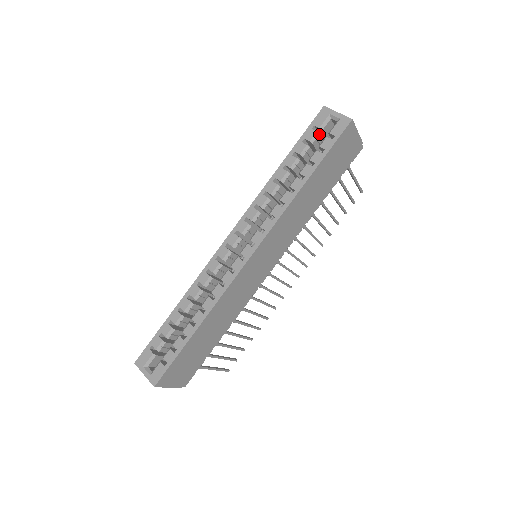
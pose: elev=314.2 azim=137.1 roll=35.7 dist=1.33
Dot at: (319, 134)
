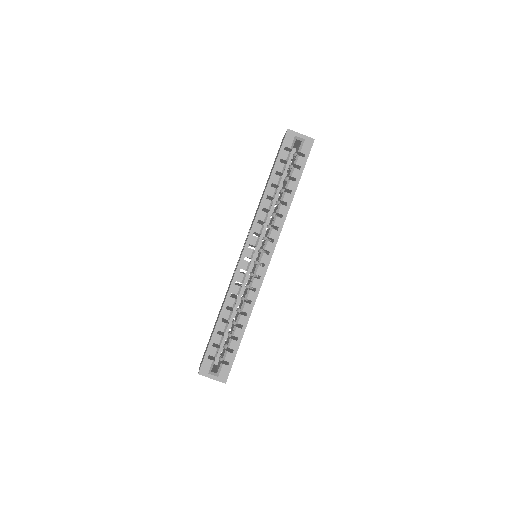
Dot at: (290, 153)
